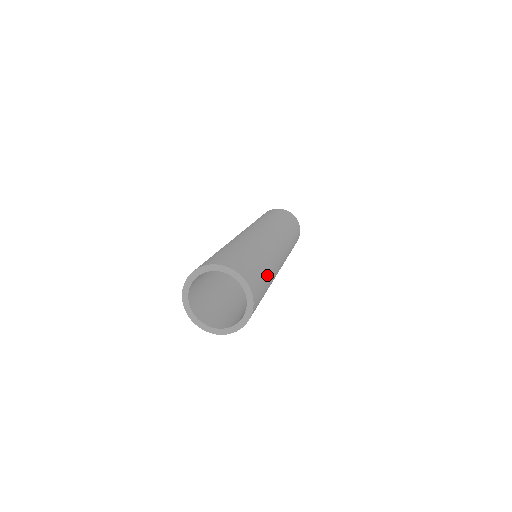
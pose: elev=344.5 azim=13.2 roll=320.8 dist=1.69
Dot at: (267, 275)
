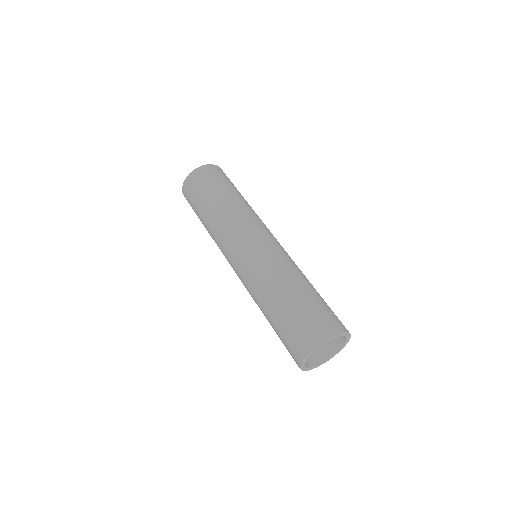
Dot at: occluded
